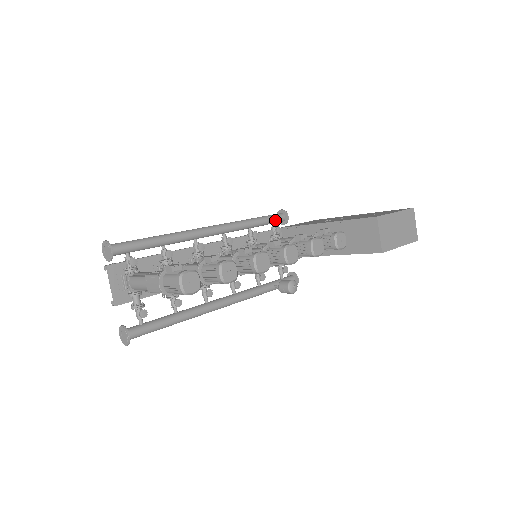
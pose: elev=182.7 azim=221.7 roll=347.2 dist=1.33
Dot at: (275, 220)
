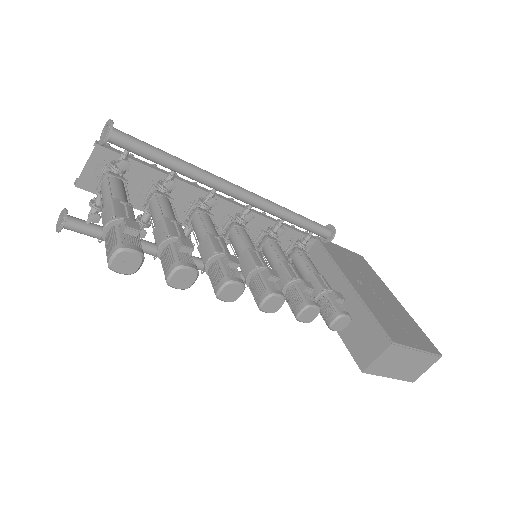
Dot at: (316, 232)
